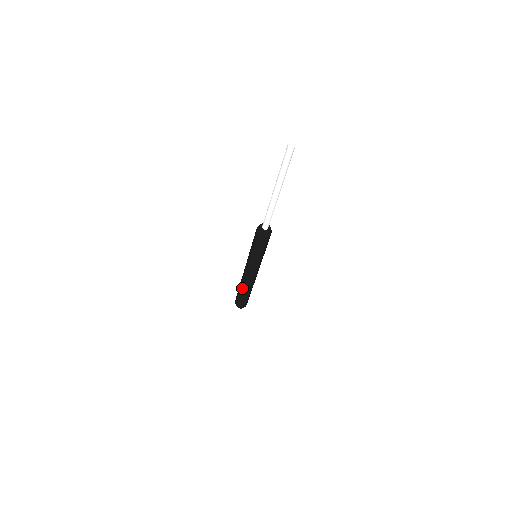
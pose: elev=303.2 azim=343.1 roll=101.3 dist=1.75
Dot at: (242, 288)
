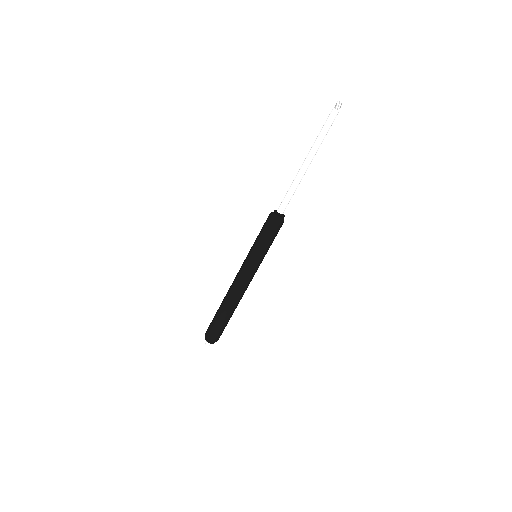
Dot at: (223, 302)
